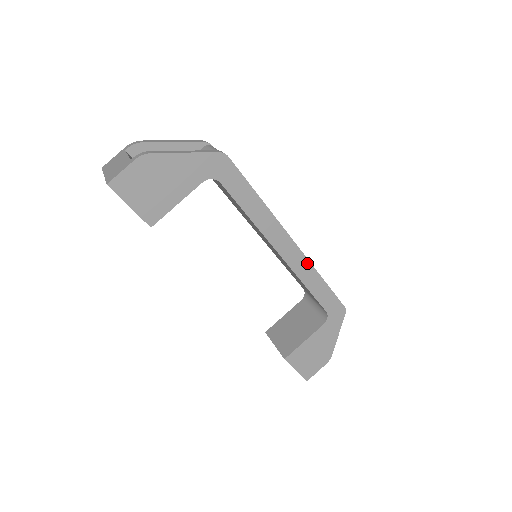
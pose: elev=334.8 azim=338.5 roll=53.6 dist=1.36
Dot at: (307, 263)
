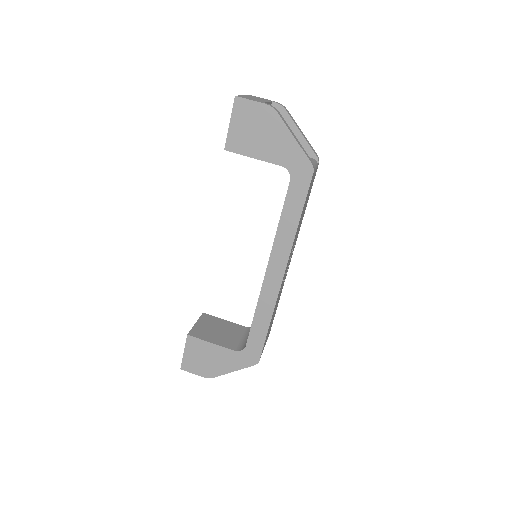
Dot at: (274, 299)
